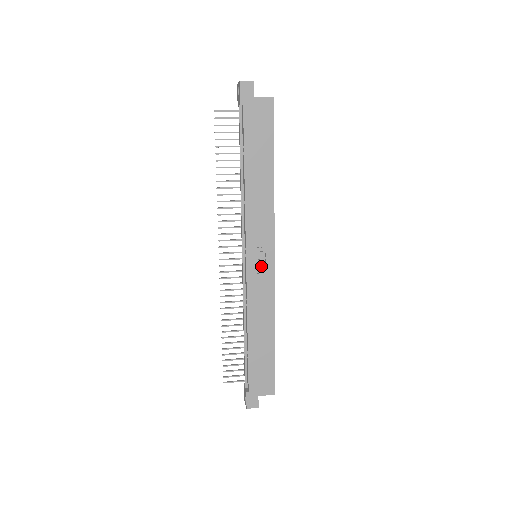
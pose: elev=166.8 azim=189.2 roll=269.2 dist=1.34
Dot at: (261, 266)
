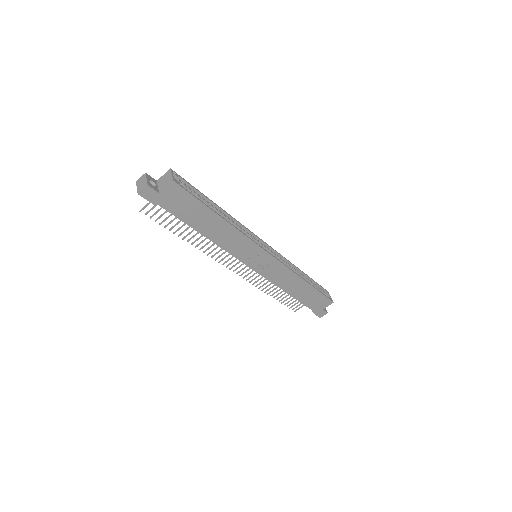
Dot at: (265, 264)
